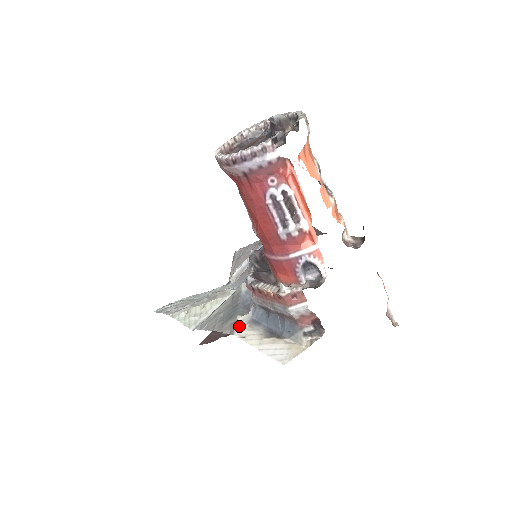
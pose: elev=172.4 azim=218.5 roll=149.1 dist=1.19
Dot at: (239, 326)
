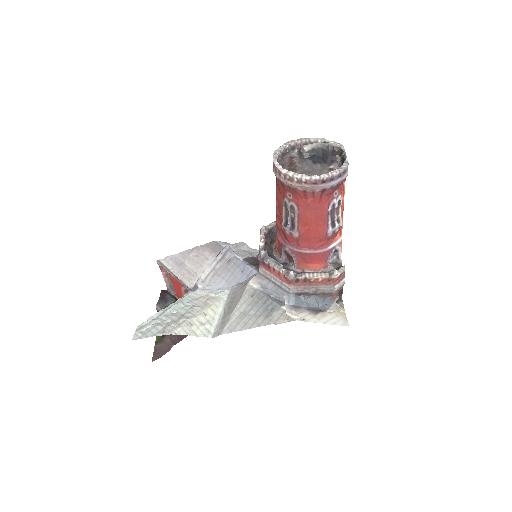
Dot at: (291, 313)
